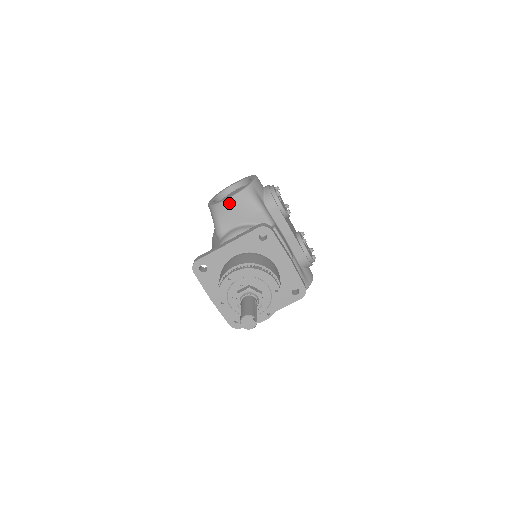
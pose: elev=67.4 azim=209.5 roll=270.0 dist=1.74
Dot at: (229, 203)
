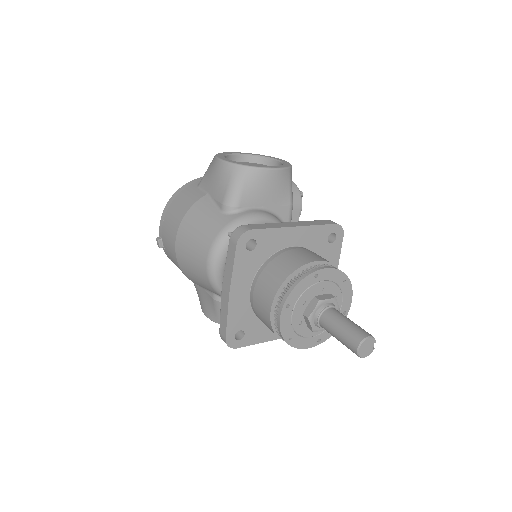
Dot at: (269, 174)
